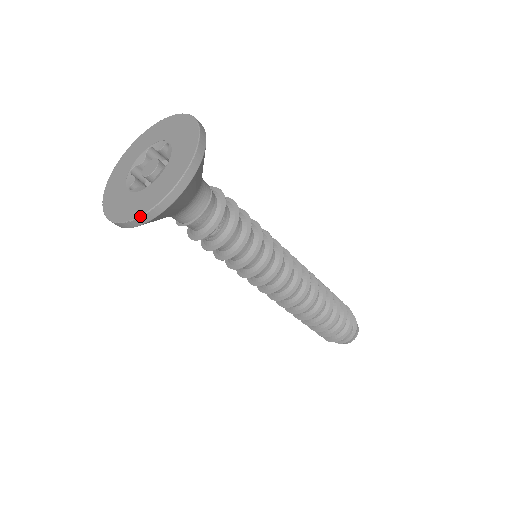
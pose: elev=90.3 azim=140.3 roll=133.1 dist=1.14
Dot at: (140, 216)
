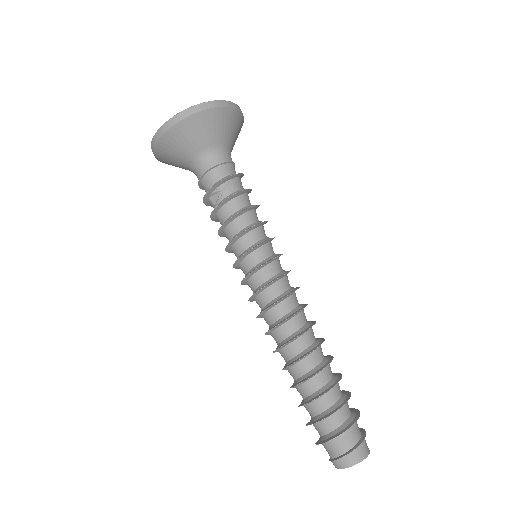
Dot at: (179, 112)
